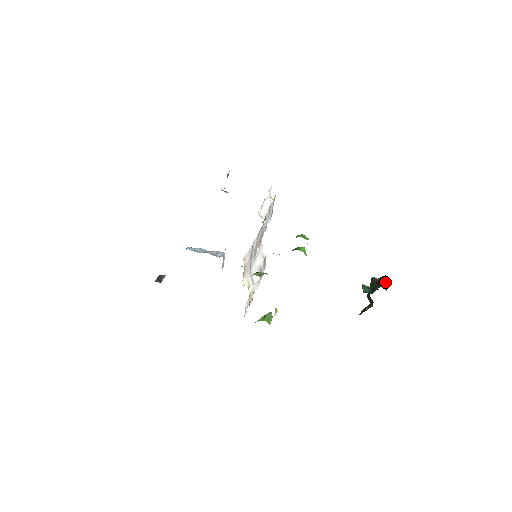
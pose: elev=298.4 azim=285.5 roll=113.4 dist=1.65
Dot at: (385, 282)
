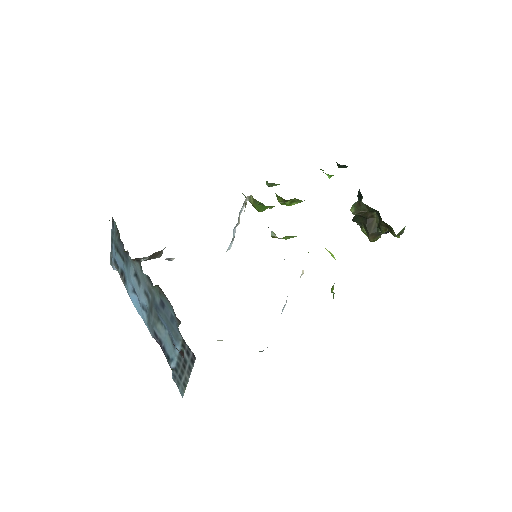
Dot at: (358, 194)
